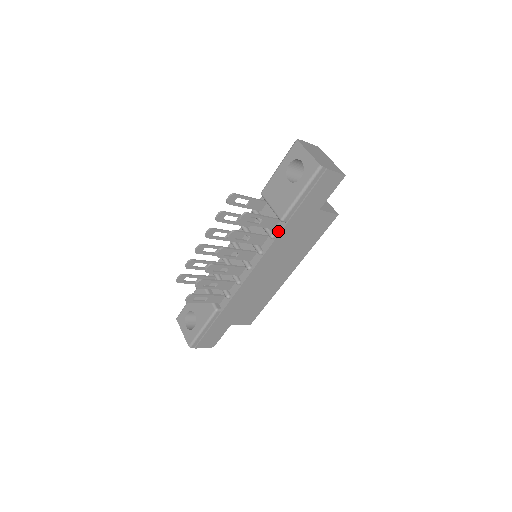
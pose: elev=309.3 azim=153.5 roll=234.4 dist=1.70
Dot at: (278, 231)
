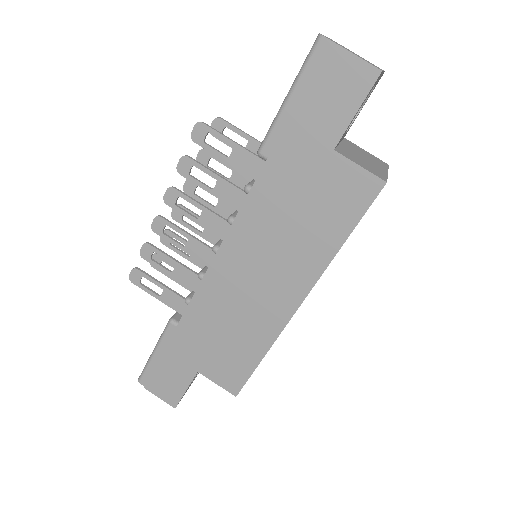
Dot at: (256, 179)
